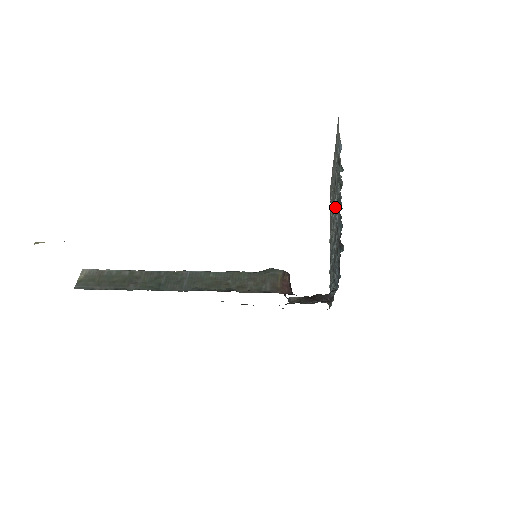
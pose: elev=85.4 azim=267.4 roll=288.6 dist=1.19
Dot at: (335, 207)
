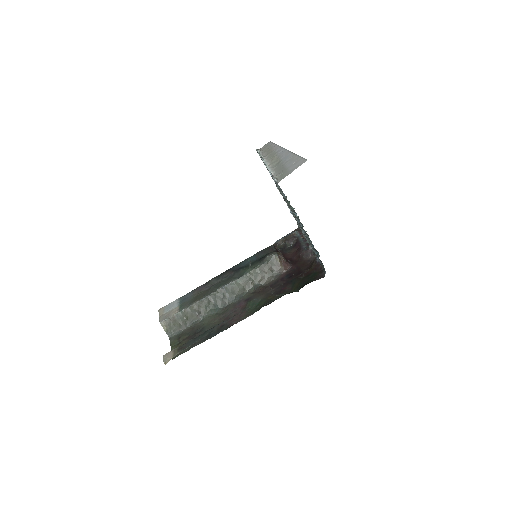
Dot at: occluded
